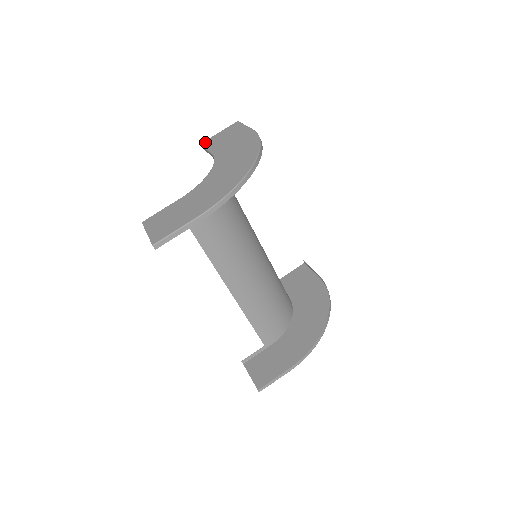
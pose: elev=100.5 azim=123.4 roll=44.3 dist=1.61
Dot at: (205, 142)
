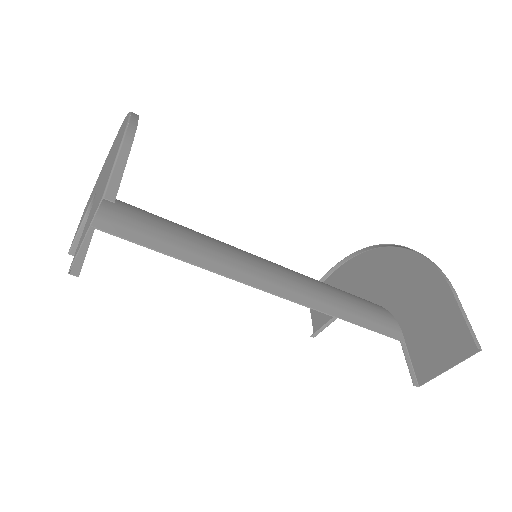
Dot at: (71, 245)
